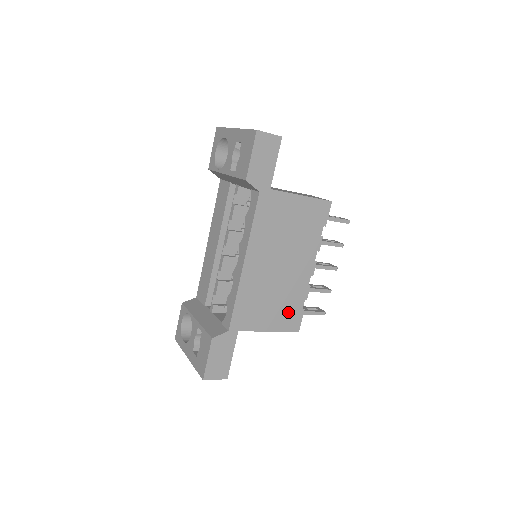
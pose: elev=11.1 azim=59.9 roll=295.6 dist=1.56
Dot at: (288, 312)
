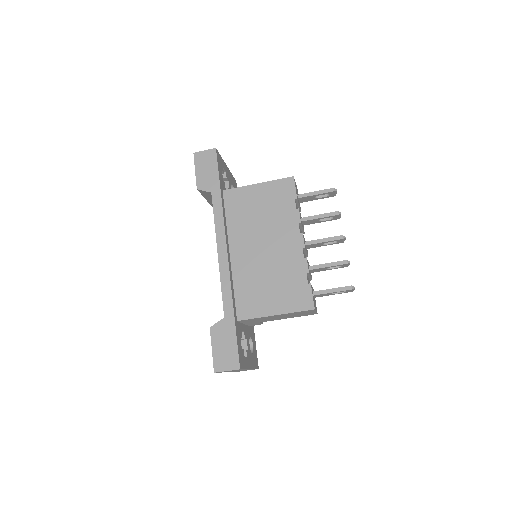
Dot at: (291, 290)
